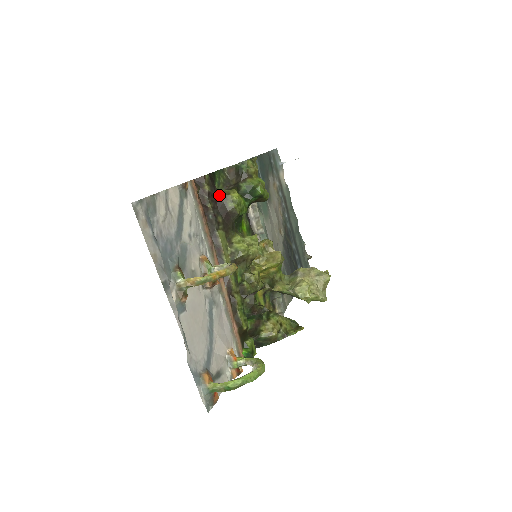
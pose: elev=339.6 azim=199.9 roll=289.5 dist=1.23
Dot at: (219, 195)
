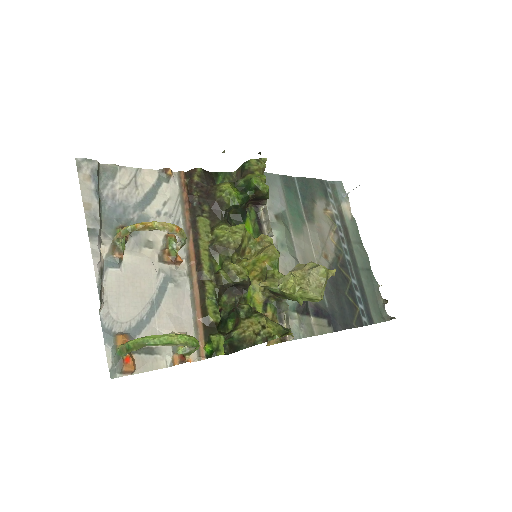
Dot at: (211, 187)
